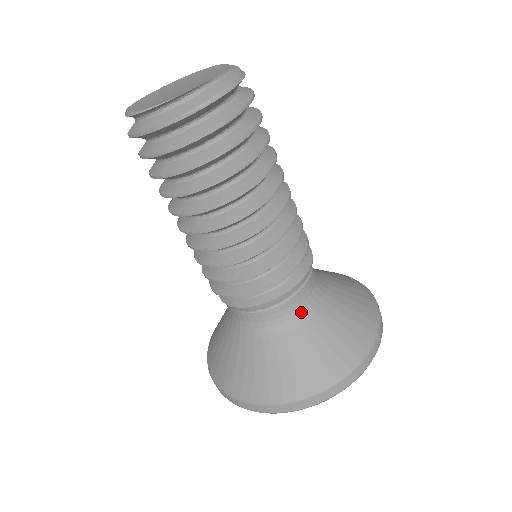
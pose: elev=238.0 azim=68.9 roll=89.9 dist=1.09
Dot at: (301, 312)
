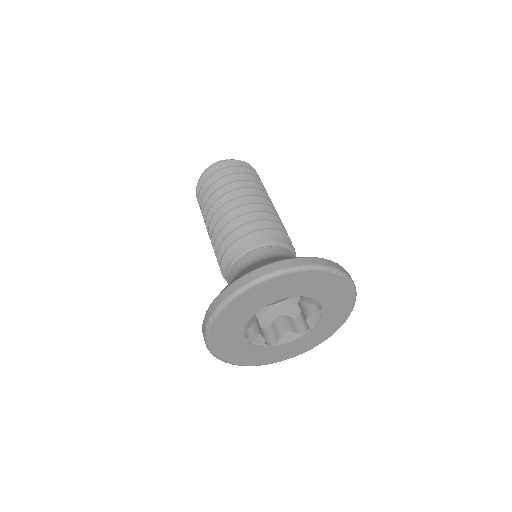
Dot at: (281, 255)
